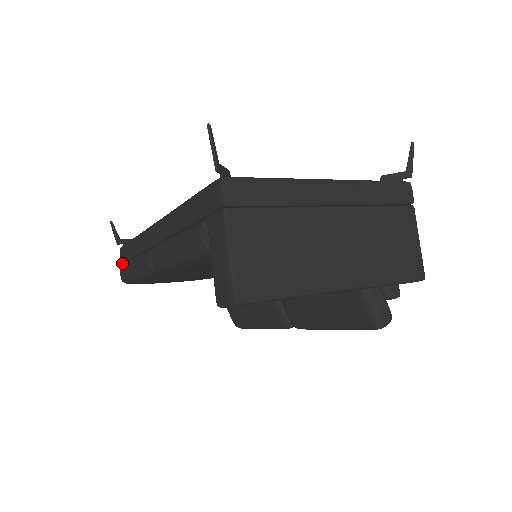
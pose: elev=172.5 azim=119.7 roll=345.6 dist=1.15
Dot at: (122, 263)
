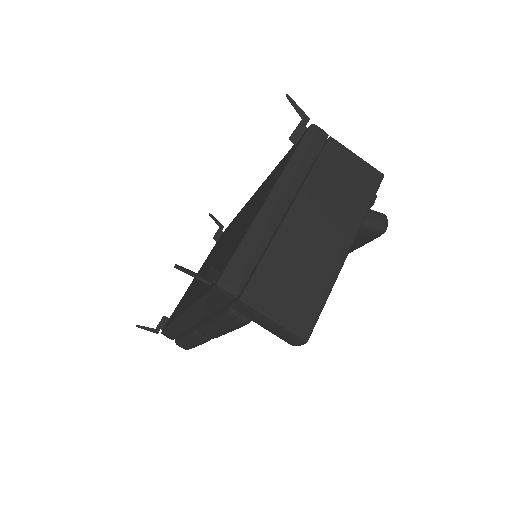
Dot at: occluded
